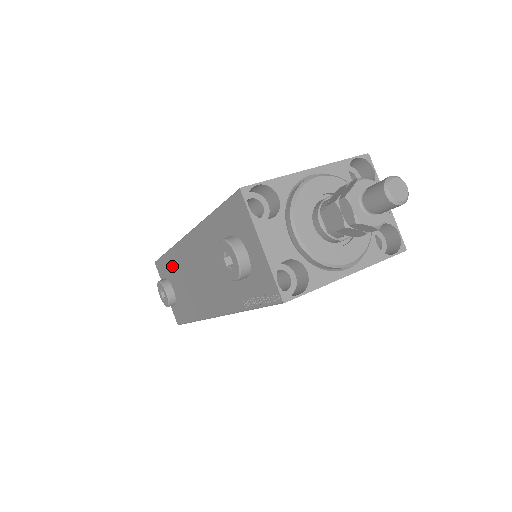
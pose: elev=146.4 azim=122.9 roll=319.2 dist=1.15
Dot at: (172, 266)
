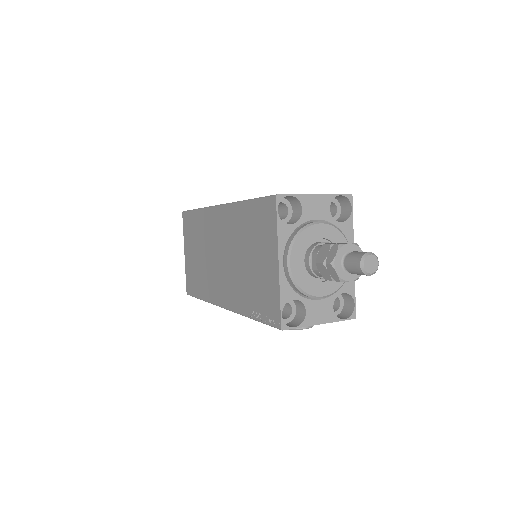
Dot at: occluded
